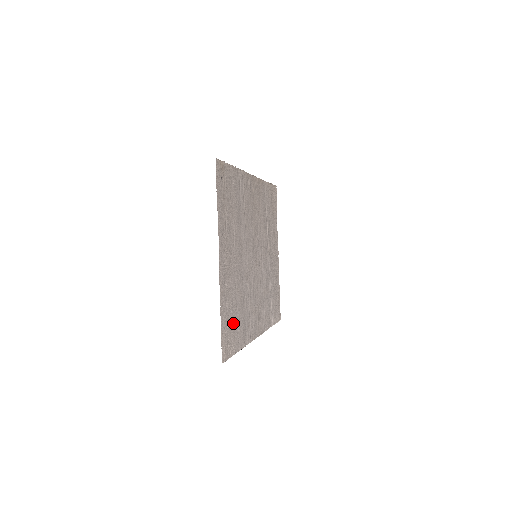
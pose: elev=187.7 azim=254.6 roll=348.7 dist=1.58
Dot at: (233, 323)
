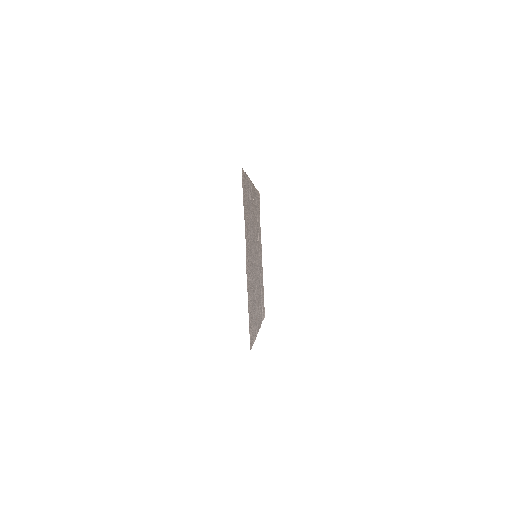
Dot at: (252, 315)
